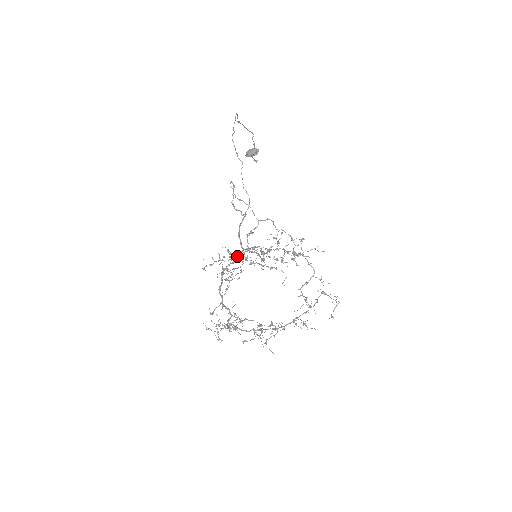
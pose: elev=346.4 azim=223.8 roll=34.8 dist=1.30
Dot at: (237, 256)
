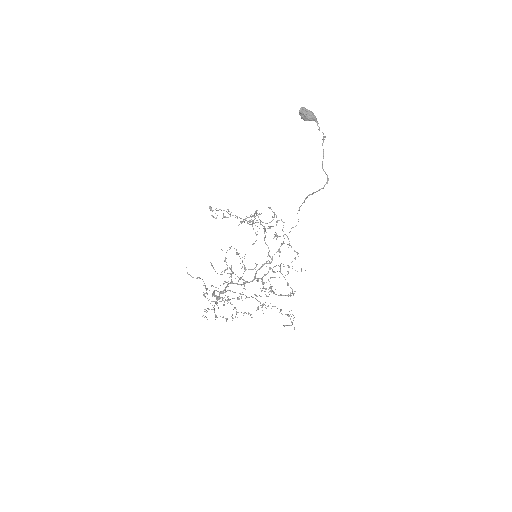
Dot at: (244, 268)
